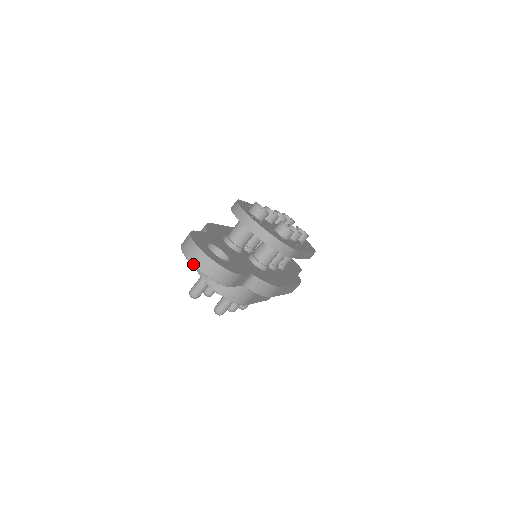
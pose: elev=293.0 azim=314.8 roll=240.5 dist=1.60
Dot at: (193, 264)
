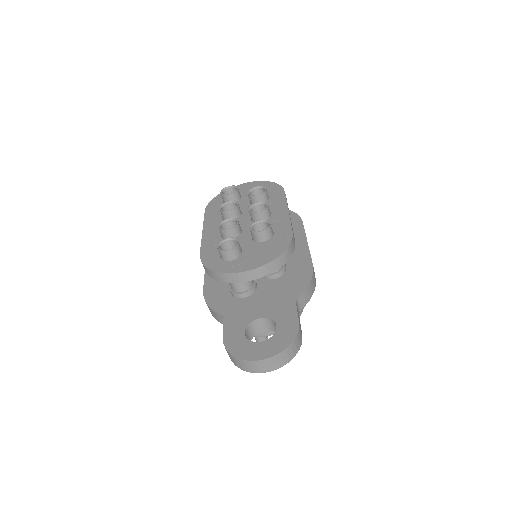
Dot at: occluded
